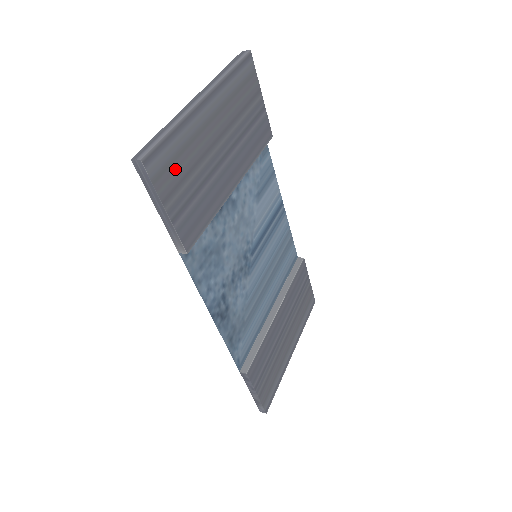
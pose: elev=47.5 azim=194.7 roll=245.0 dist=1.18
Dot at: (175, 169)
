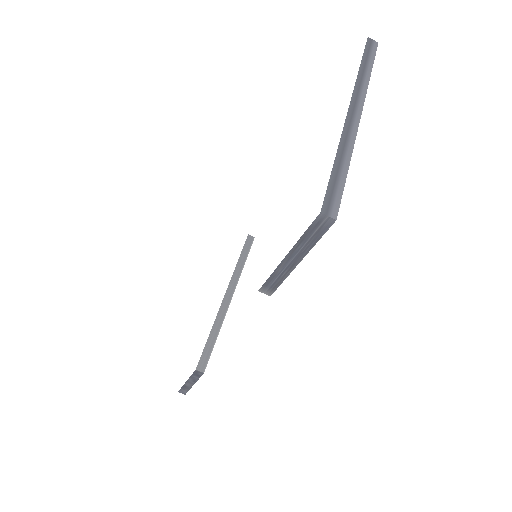
Dot at: occluded
